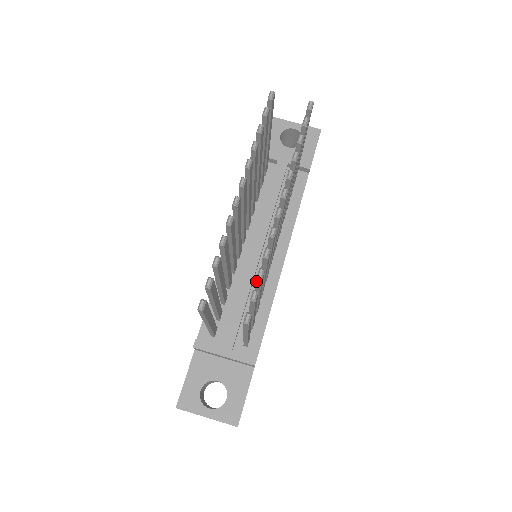
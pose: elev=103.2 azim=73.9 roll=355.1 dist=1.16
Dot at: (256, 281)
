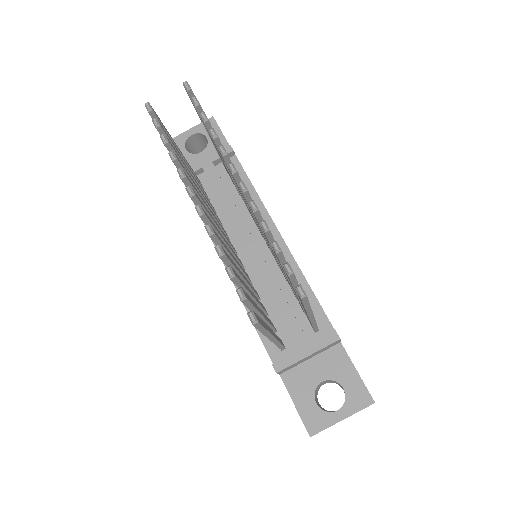
Dot at: (278, 258)
